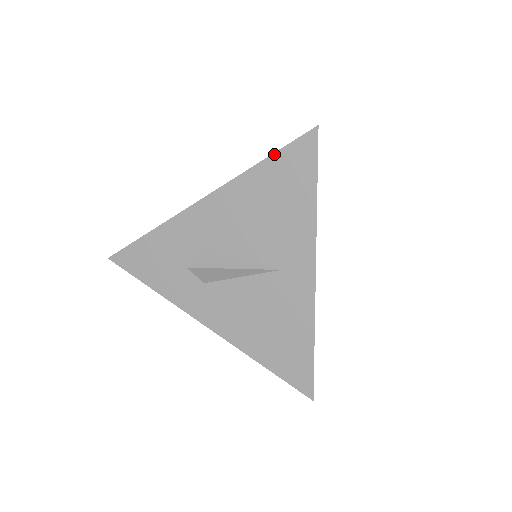
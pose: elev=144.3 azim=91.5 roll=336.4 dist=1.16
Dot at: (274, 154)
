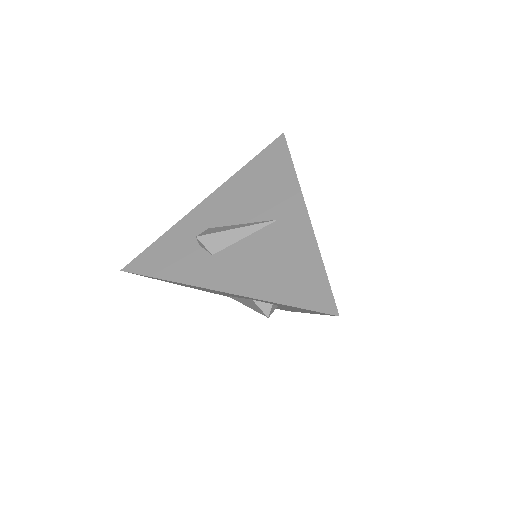
Dot at: (257, 156)
